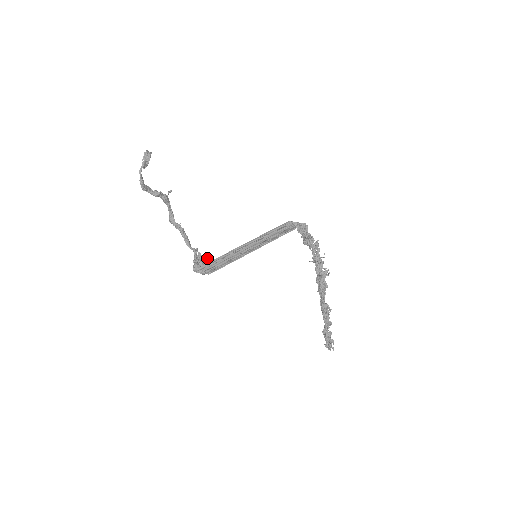
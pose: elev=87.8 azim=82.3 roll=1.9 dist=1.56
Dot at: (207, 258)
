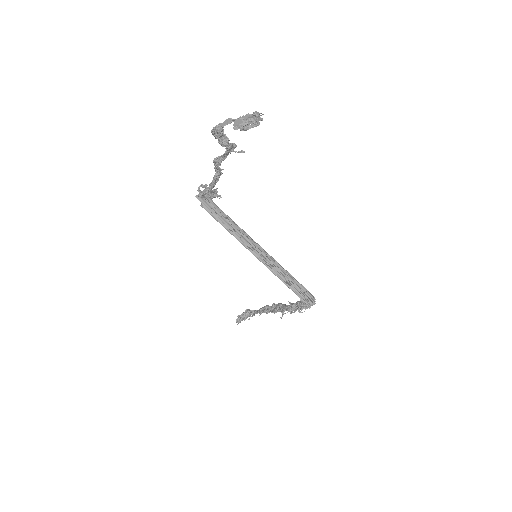
Dot at: occluded
